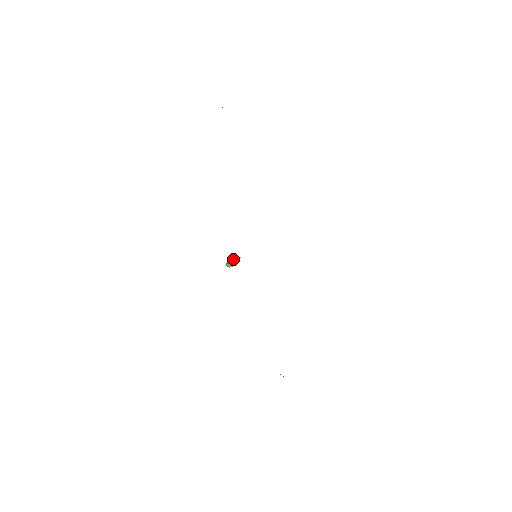
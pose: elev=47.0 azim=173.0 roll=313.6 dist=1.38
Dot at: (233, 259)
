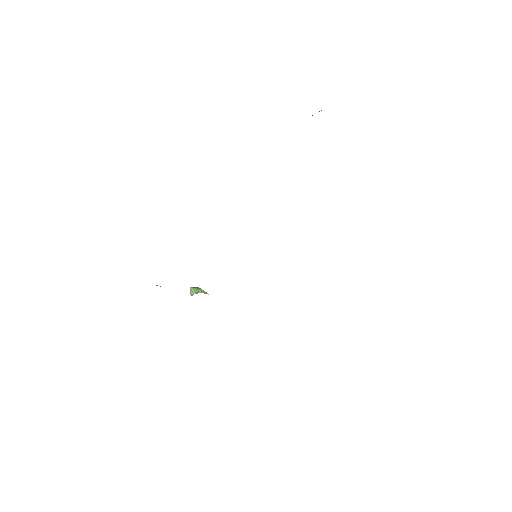
Dot at: occluded
